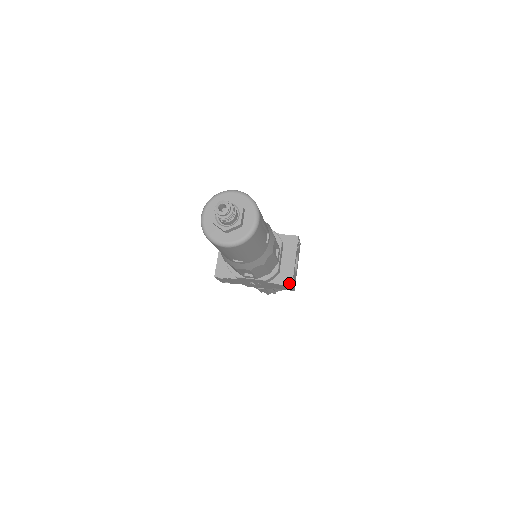
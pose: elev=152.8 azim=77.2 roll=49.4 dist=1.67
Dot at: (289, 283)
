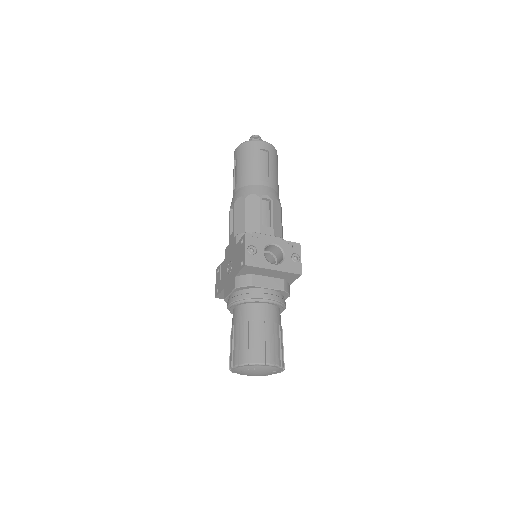
Dot at: (247, 235)
